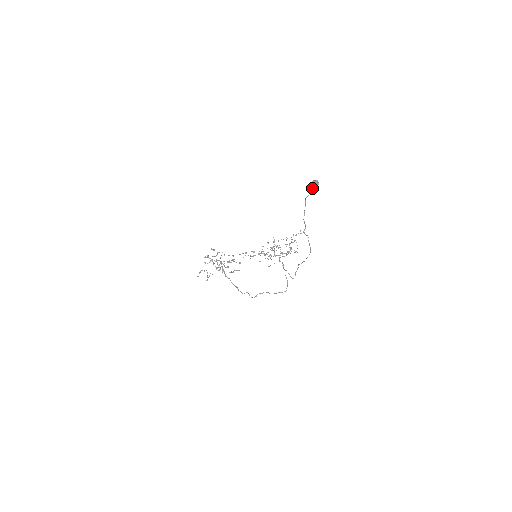
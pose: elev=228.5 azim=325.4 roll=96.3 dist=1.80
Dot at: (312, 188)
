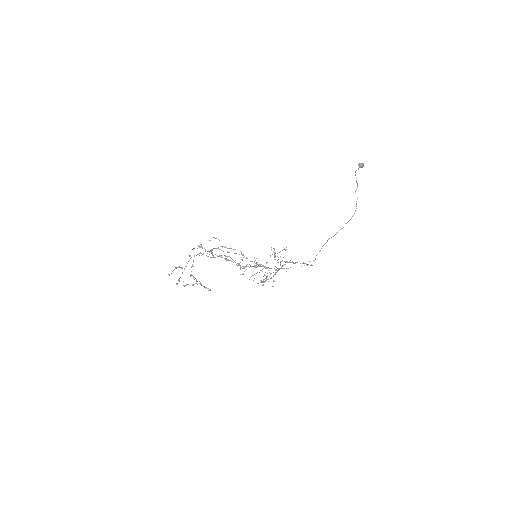
Dot at: (359, 167)
